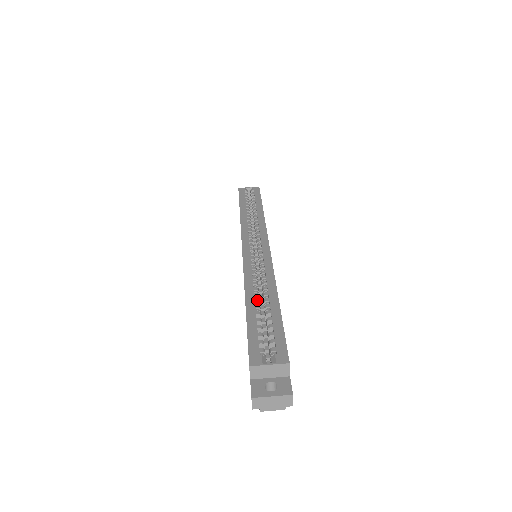
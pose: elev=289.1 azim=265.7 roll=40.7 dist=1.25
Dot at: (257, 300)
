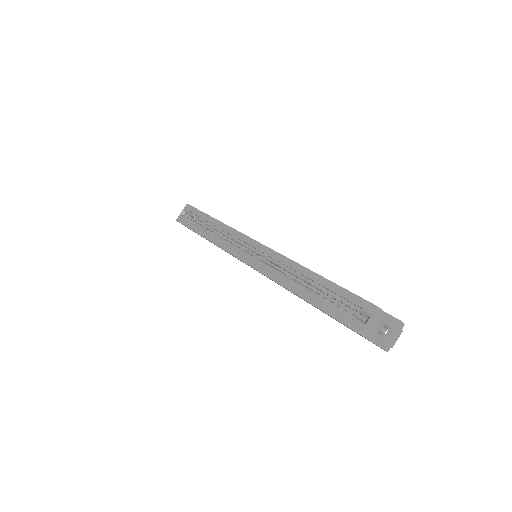
Dot at: (304, 288)
